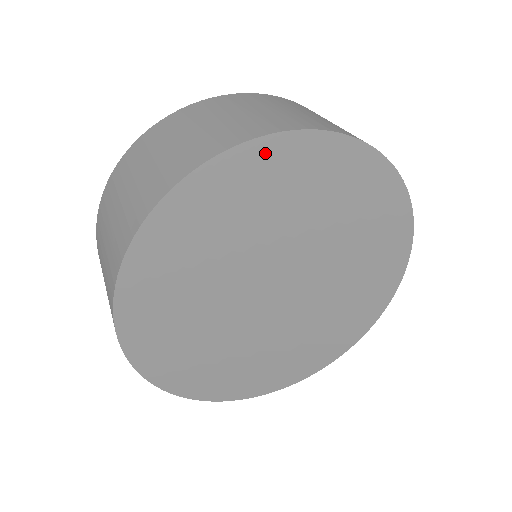
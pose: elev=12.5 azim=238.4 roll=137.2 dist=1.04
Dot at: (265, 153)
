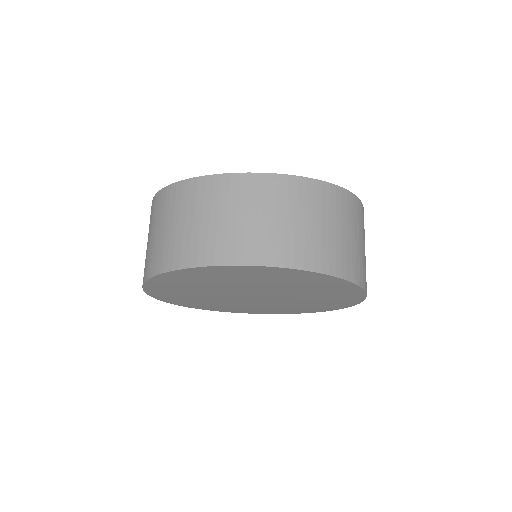
Dot at: (185, 273)
